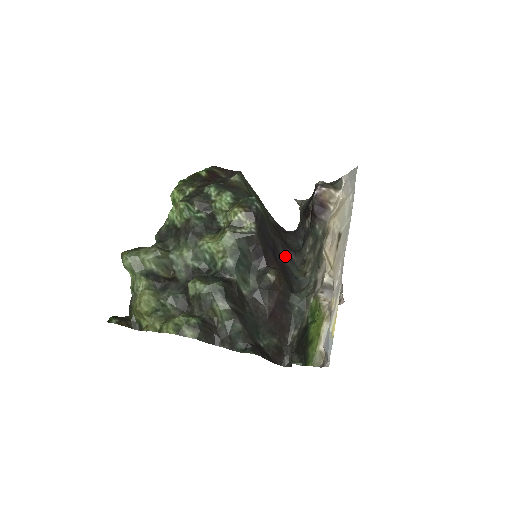
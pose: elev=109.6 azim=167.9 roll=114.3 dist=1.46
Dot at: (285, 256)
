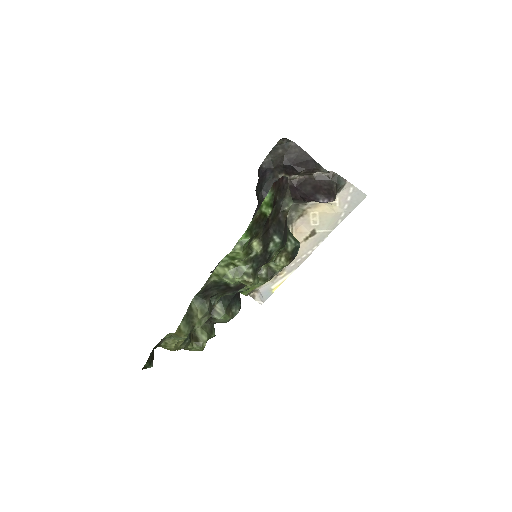
Dot at: occluded
